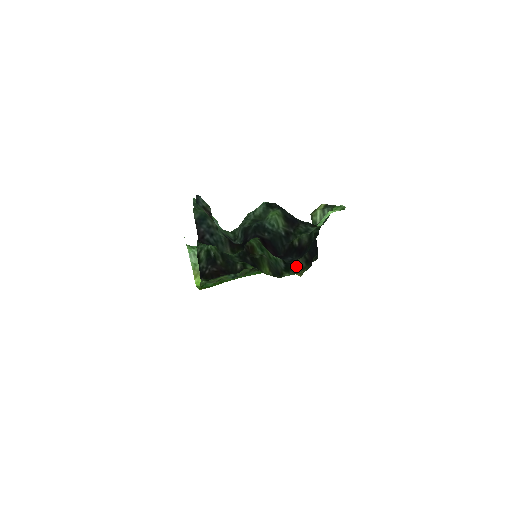
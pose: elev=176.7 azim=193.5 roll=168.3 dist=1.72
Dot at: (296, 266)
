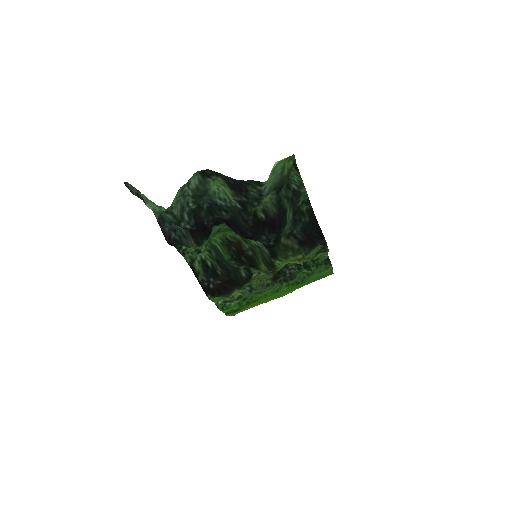
Dot at: (282, 248)
